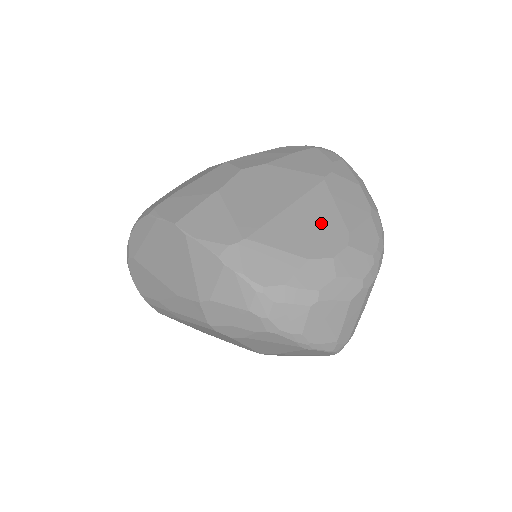
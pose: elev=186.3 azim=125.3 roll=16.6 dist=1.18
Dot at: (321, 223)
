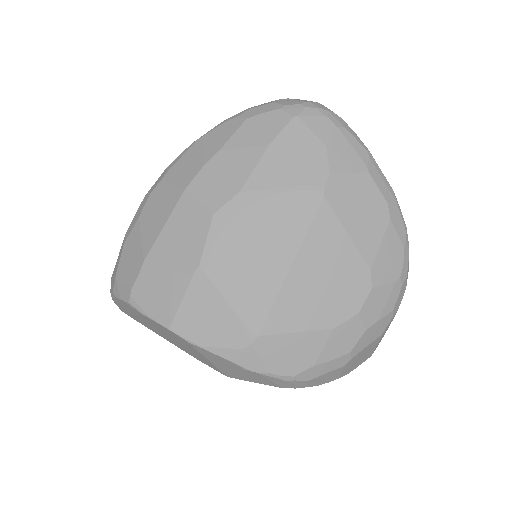
Dot at: (335, 271)
